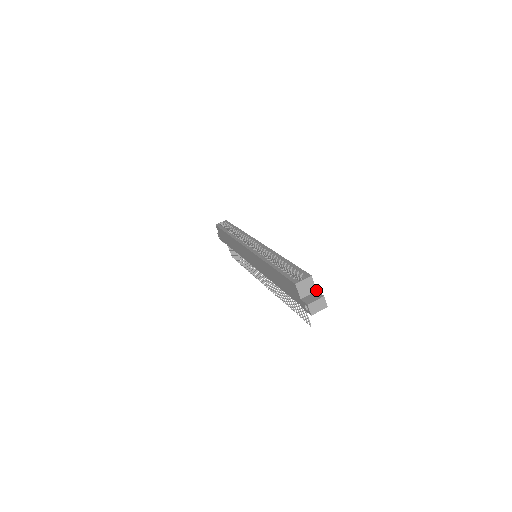
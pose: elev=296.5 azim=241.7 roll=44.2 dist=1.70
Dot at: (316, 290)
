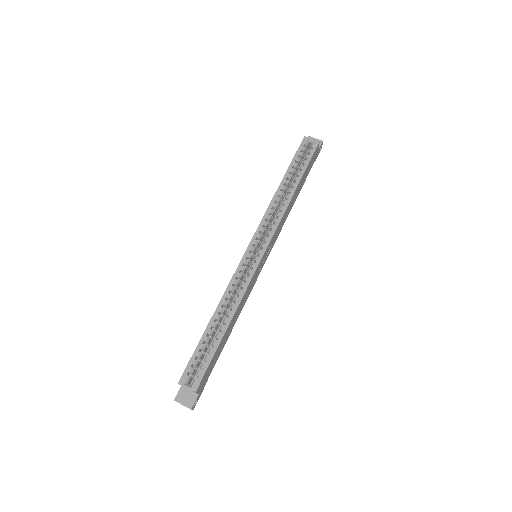
Dot at: (198, 394)
